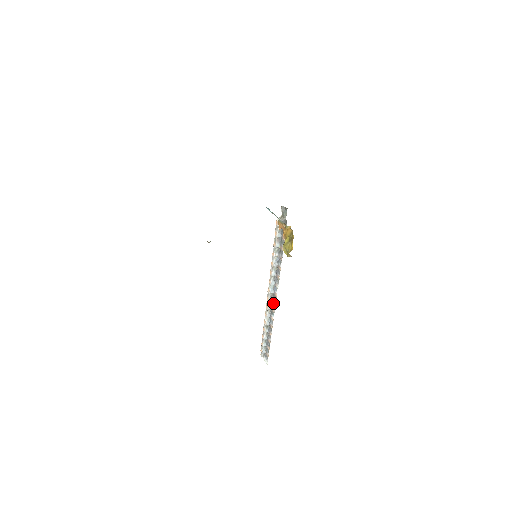
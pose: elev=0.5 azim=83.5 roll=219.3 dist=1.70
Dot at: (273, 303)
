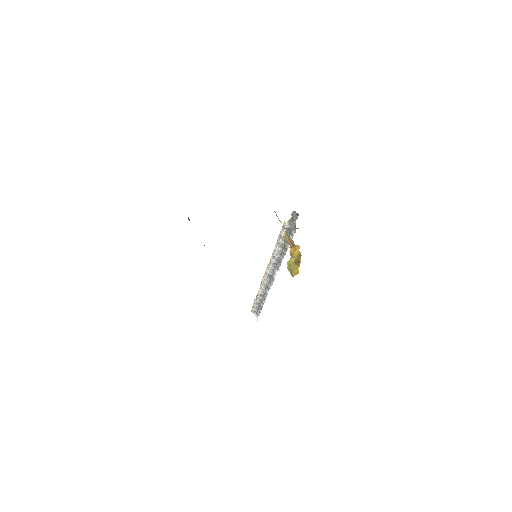
Dot at: (270, 281)
